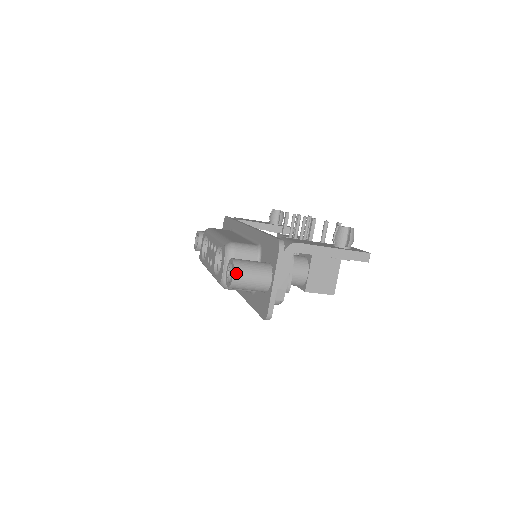
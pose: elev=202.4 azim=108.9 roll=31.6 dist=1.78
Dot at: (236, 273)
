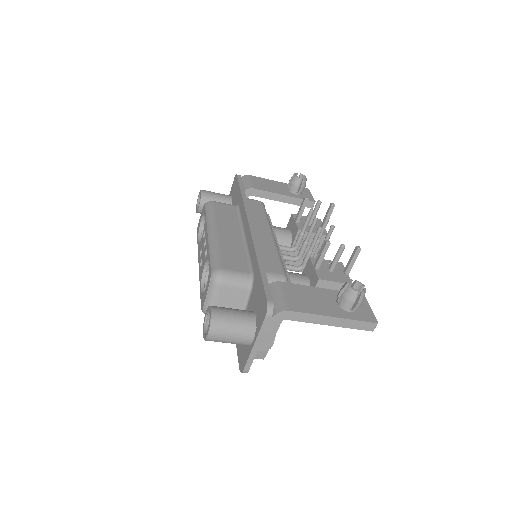
Dot at: (211, 332)
